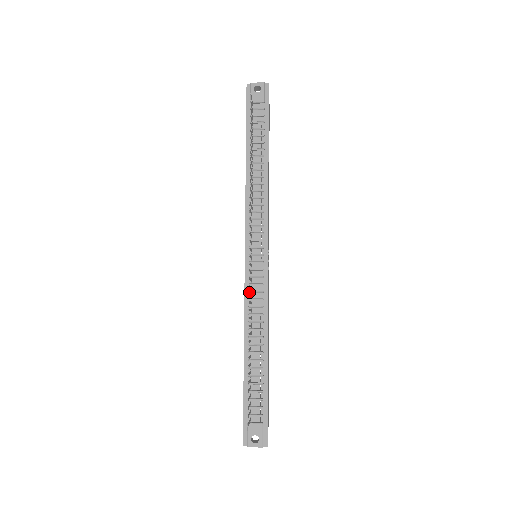
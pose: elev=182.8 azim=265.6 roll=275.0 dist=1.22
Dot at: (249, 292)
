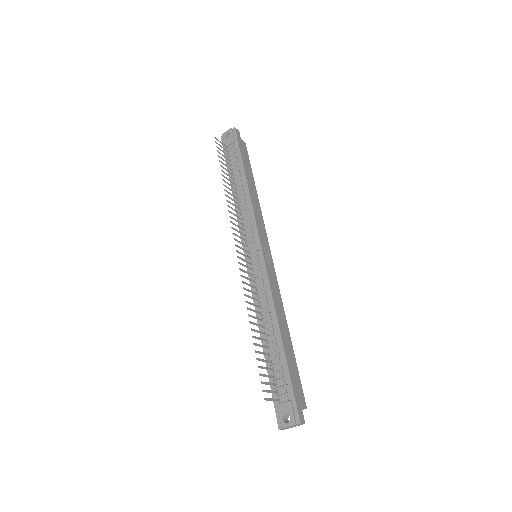
Dot at: (254, 286)
